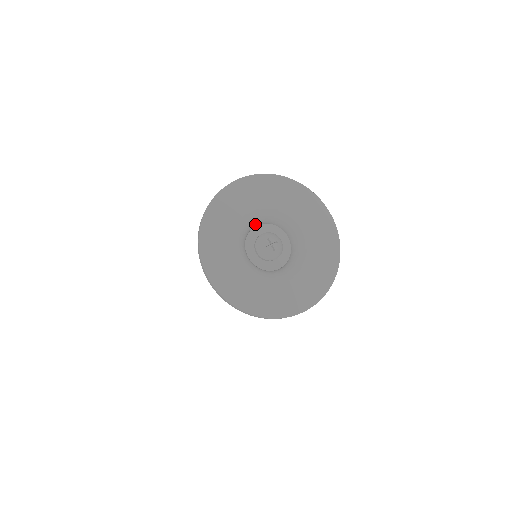
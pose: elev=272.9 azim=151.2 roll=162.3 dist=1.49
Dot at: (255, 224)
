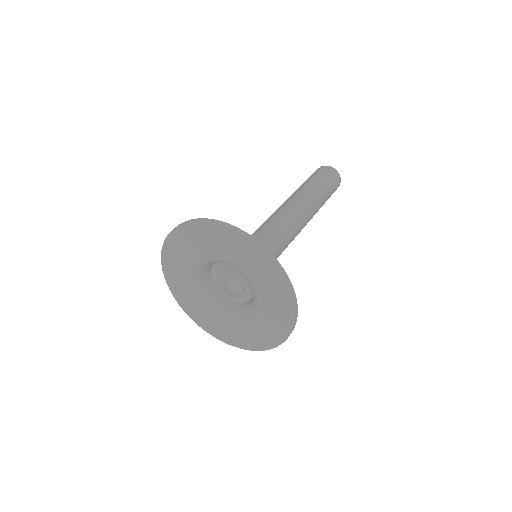
Dot at: occluded
